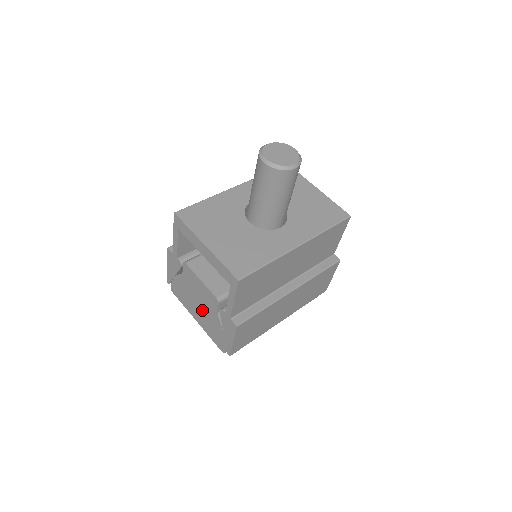
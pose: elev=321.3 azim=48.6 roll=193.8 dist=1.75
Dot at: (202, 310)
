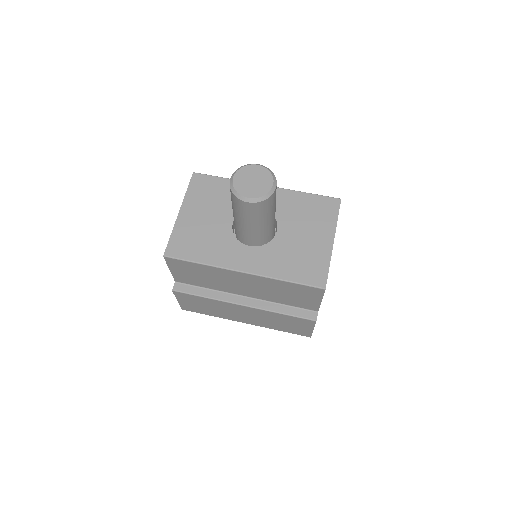
Dot at: occluded
